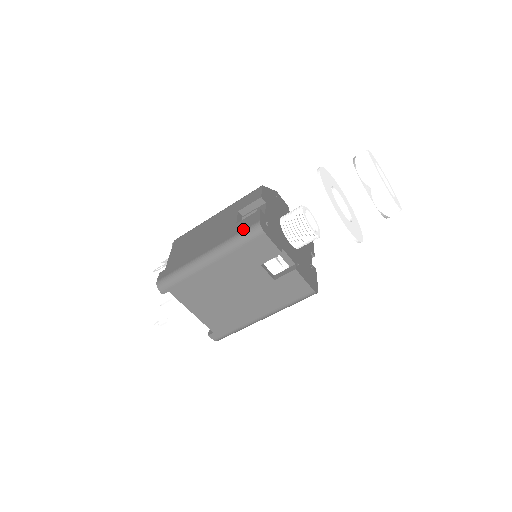
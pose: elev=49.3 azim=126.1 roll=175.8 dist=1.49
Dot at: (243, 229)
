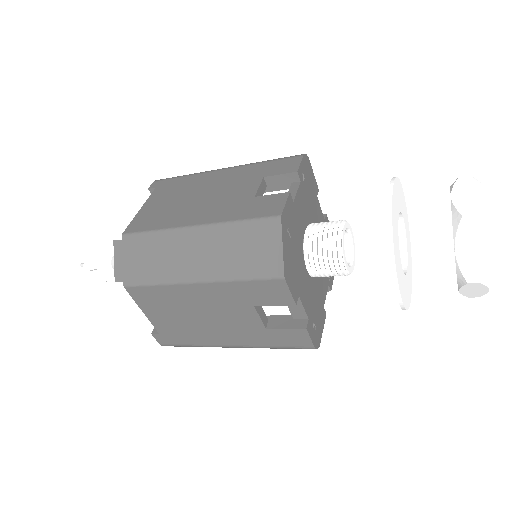
Dot at: (288, 346)
